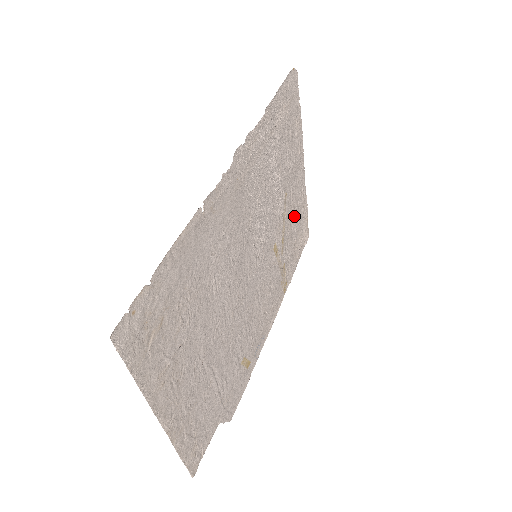
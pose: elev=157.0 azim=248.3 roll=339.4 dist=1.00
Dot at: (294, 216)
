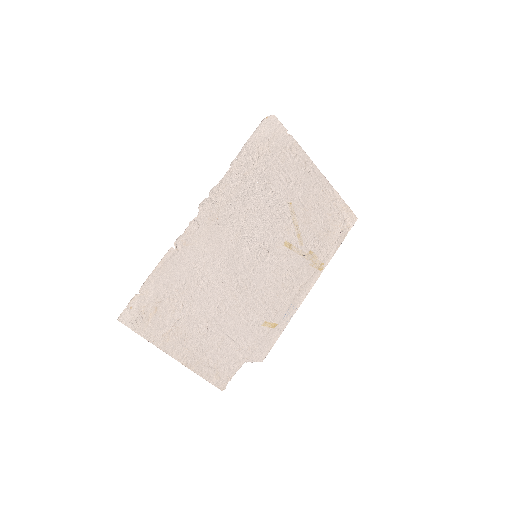
Dot at: (315, 213)
